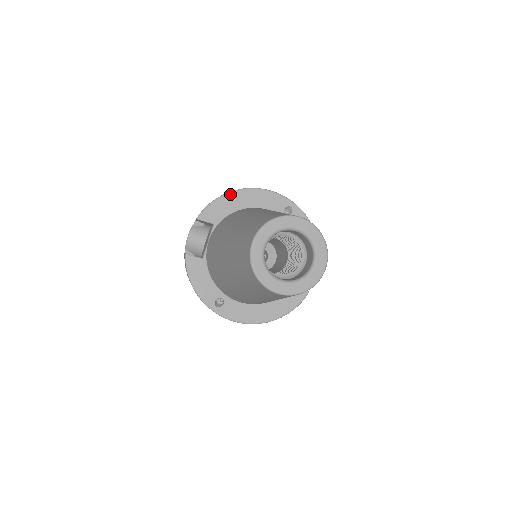
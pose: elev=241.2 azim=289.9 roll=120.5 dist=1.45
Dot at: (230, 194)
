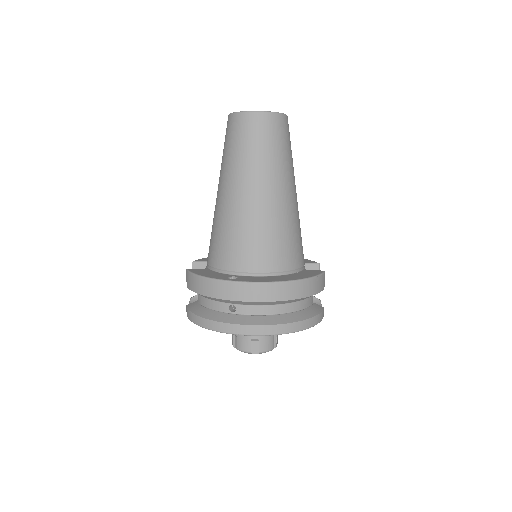
Dot at: occluded
